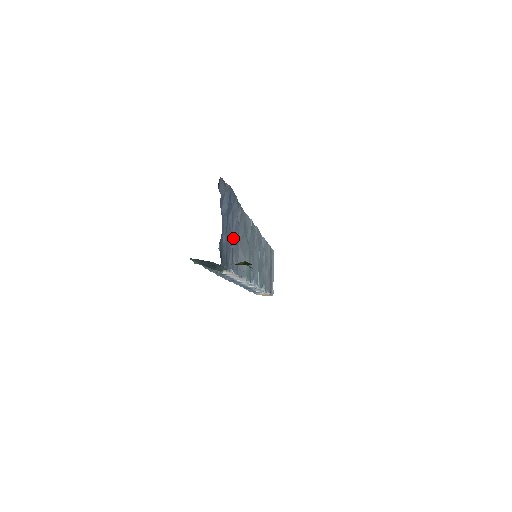
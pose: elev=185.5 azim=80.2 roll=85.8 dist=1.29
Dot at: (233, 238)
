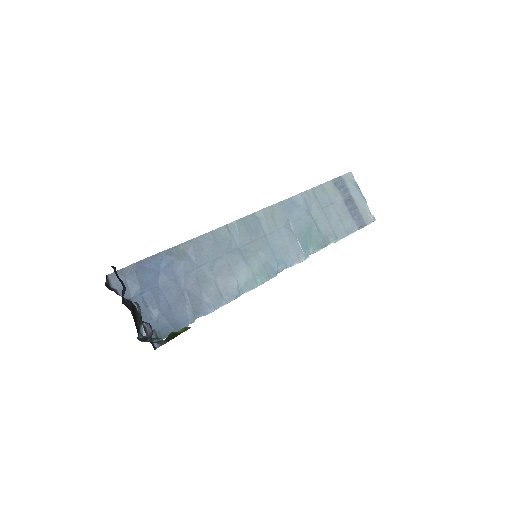
Dot at: (186, 287)
